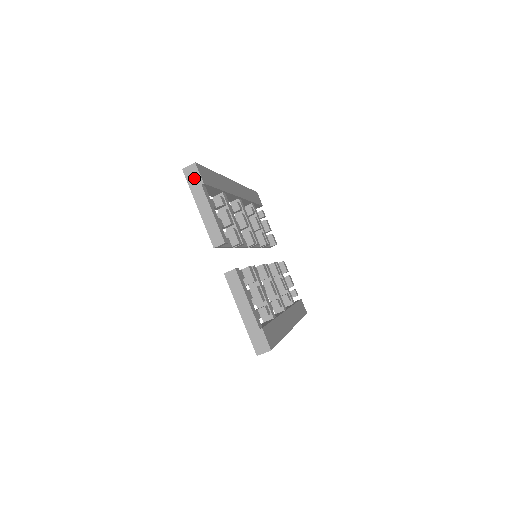
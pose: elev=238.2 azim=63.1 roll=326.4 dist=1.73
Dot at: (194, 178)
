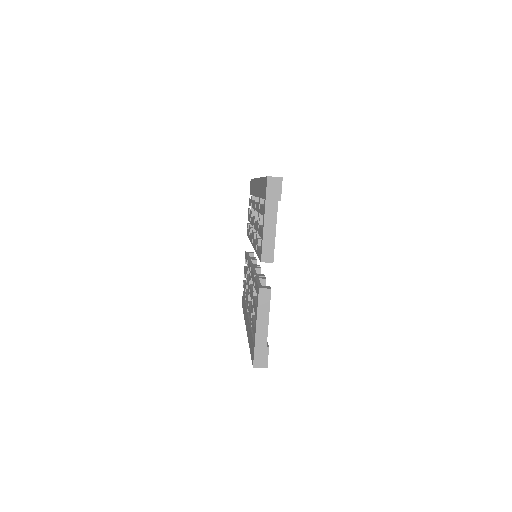
Dot at: (275, 191)
